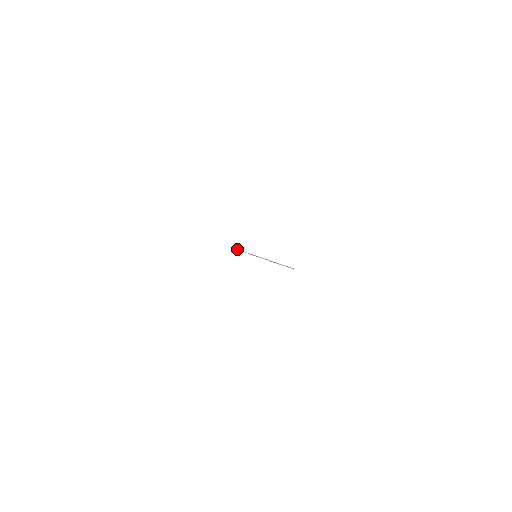
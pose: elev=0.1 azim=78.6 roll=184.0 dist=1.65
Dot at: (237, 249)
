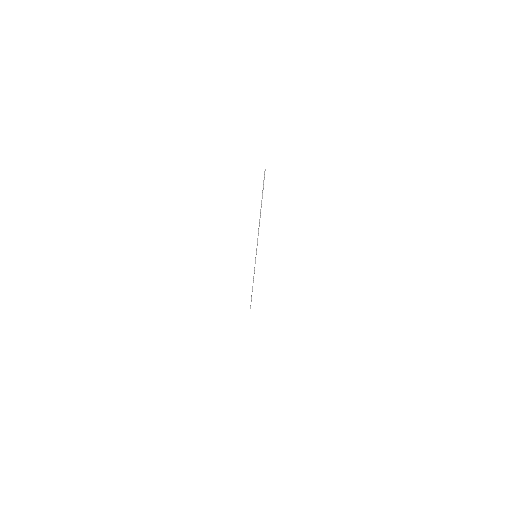
Dot at: occluded
